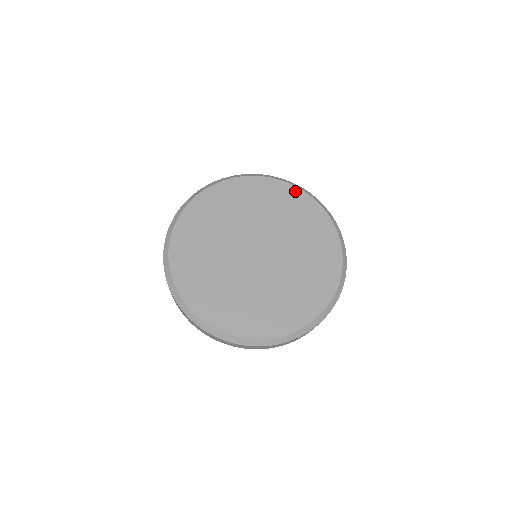
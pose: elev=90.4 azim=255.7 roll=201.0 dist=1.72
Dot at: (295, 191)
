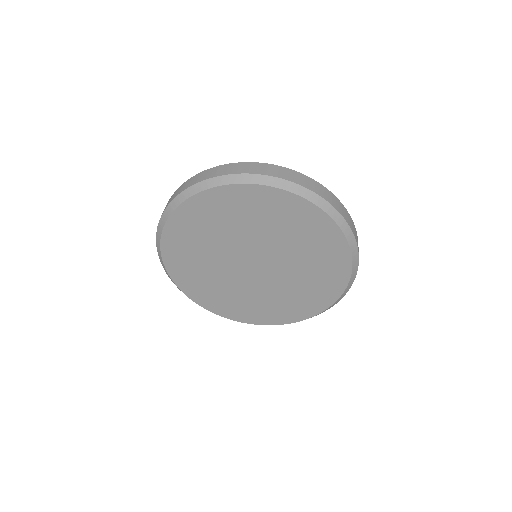
Dot at: (337, 236)
